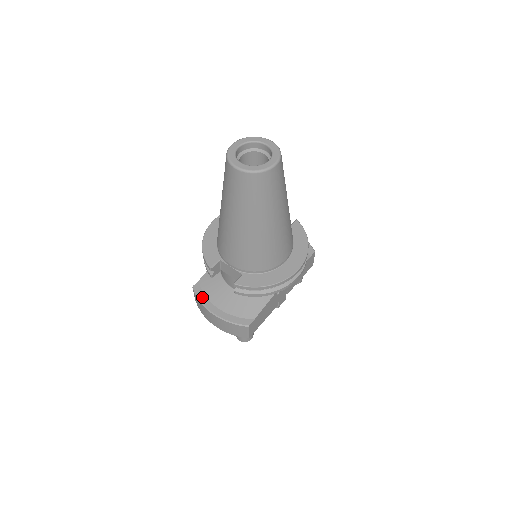
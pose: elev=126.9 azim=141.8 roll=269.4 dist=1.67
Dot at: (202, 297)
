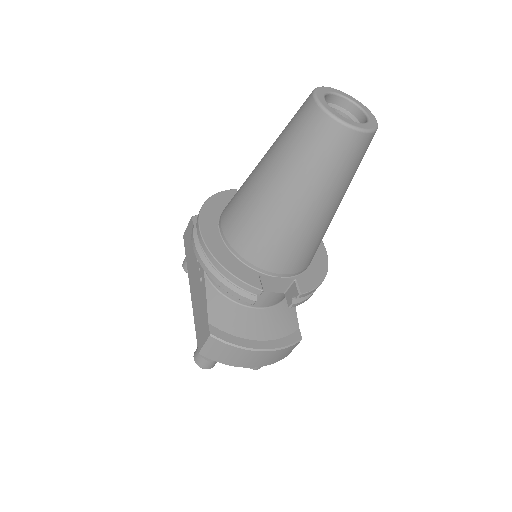
Dot at: (233, 340)
